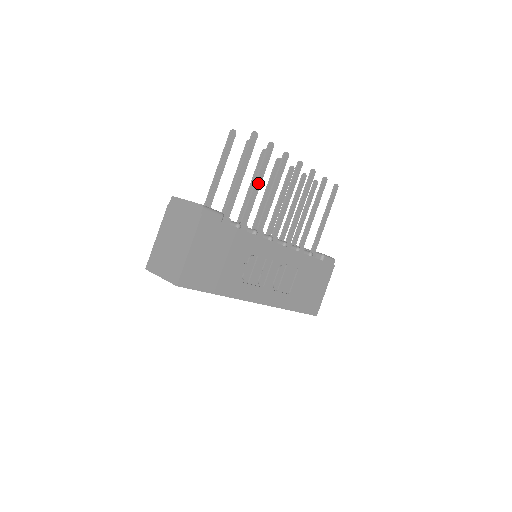
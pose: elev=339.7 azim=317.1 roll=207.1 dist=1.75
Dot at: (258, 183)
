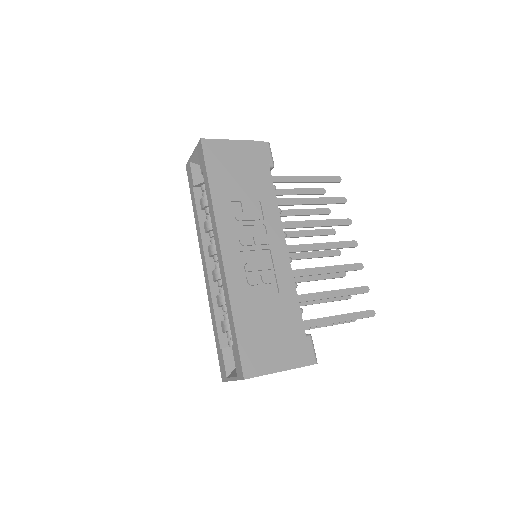
Dot at: (313, 201)
